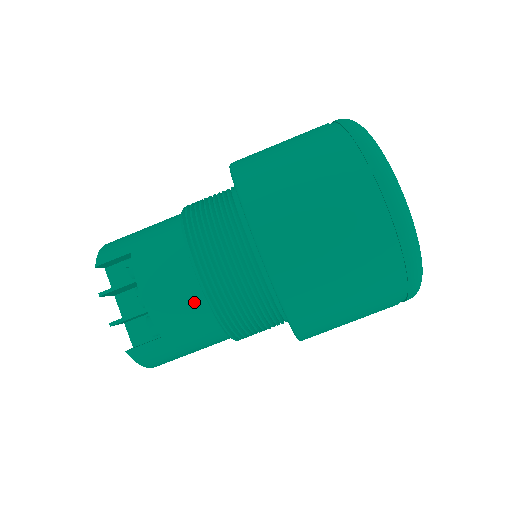
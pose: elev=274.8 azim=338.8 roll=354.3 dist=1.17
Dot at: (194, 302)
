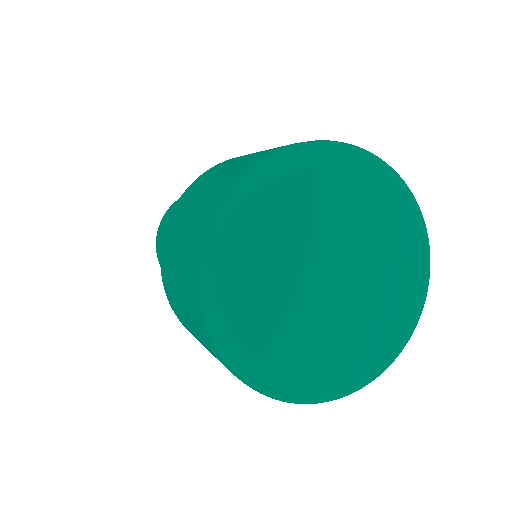
Dot at: occluded
